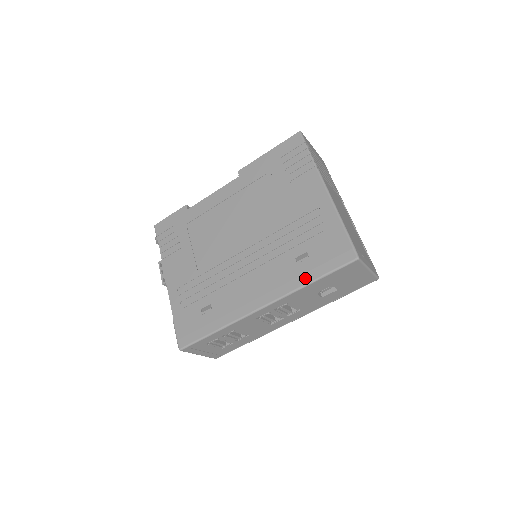
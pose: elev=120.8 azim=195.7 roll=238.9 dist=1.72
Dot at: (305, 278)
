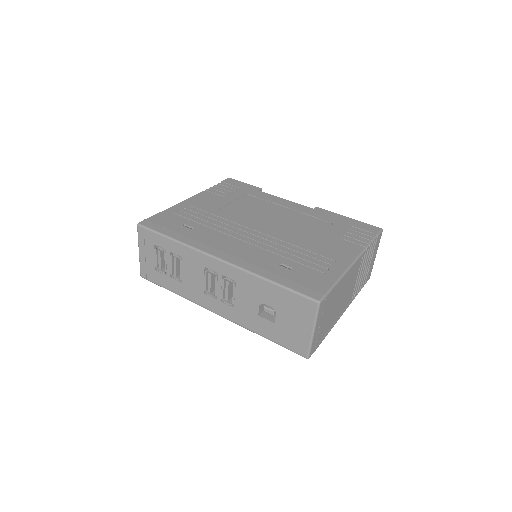
Dot at: (270, 275)
